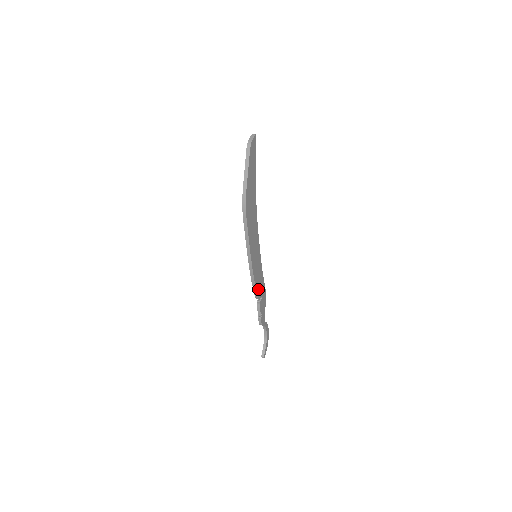
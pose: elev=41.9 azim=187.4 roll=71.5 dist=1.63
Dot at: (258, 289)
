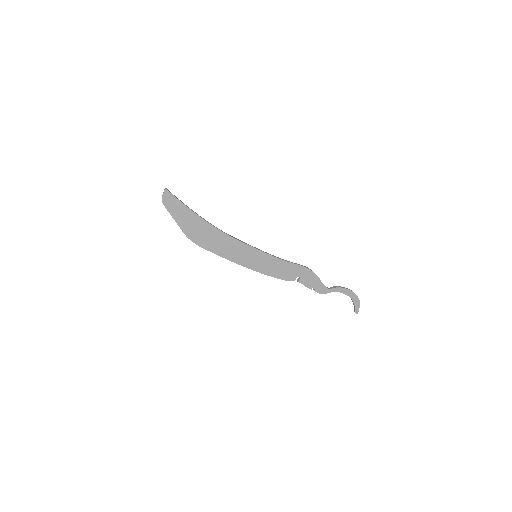
Dot at: (283, 275)
